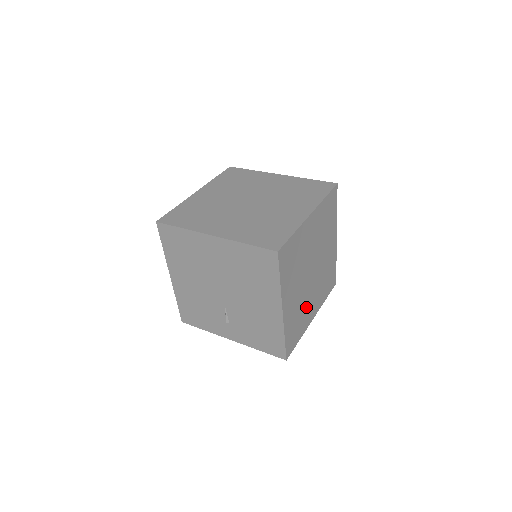
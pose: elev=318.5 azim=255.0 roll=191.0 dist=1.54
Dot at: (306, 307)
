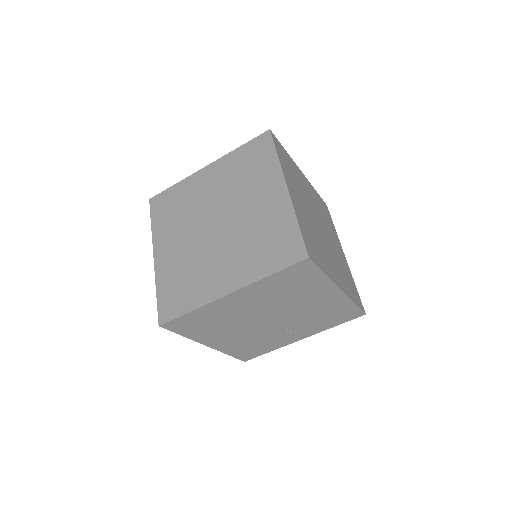
Dot at: (339, 257)
